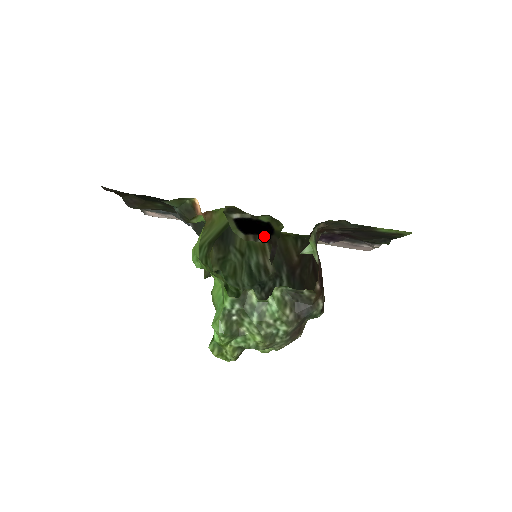
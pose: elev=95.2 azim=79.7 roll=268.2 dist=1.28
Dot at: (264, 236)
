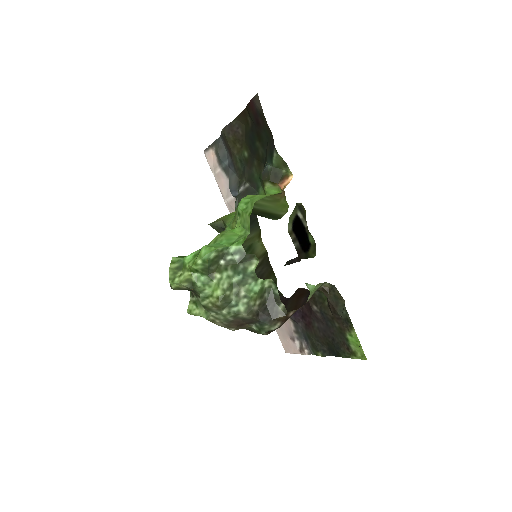
Dot at: (300, 246)
